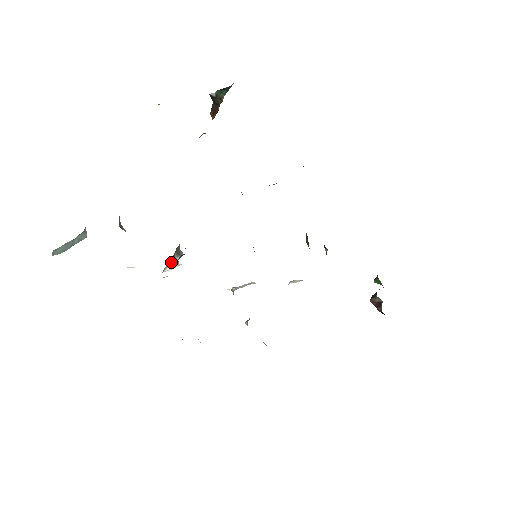
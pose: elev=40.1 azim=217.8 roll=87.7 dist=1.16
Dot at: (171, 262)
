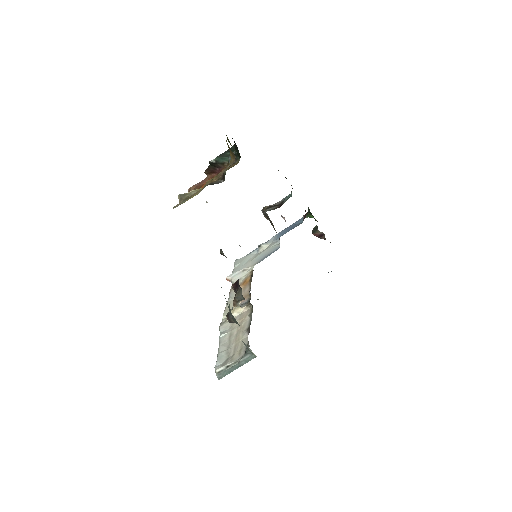
Dot at: (232, 308)
